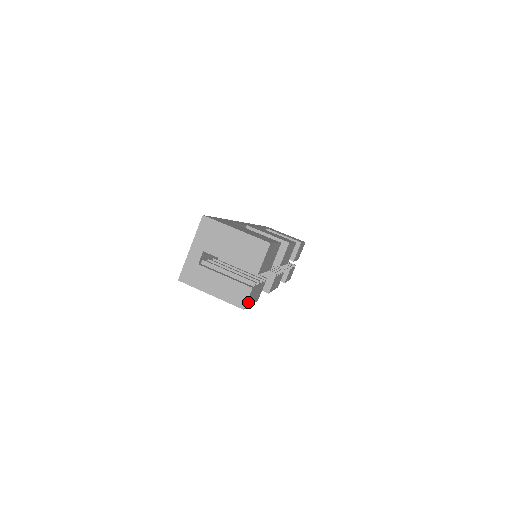
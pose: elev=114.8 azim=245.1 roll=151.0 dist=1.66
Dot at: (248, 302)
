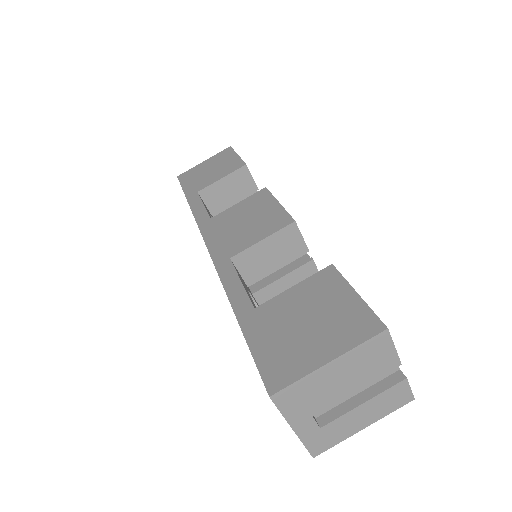
Dot at: occluded
